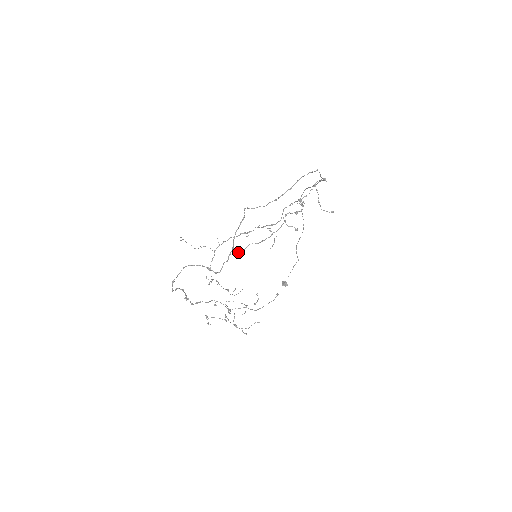
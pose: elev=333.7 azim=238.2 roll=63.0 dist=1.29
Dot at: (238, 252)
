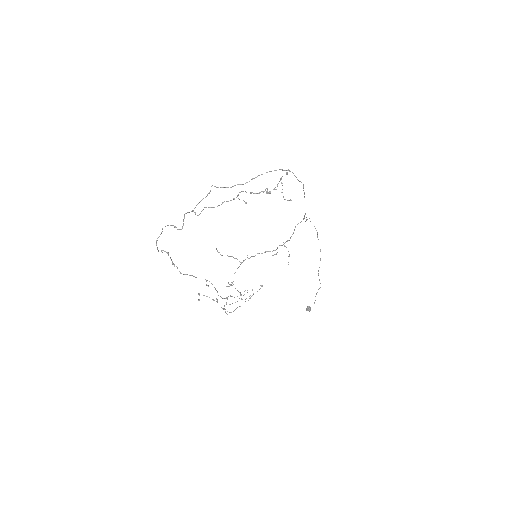
Dot at: occluded
